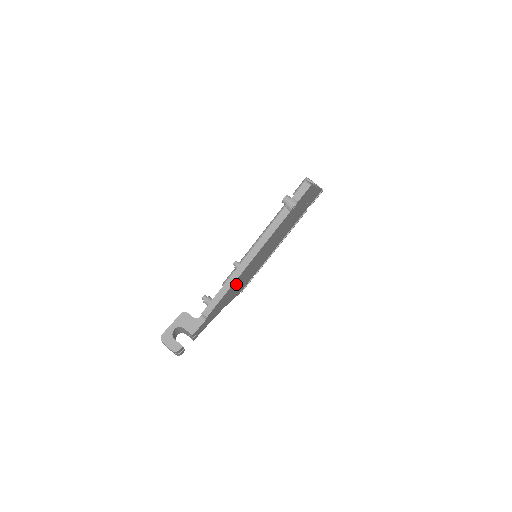
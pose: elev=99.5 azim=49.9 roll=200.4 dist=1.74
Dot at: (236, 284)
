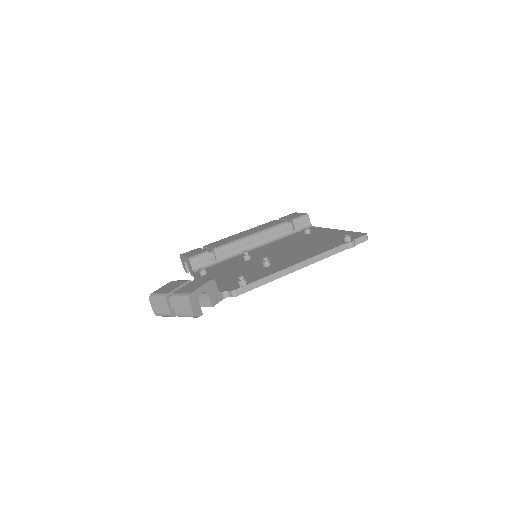
Dot at: occluded
